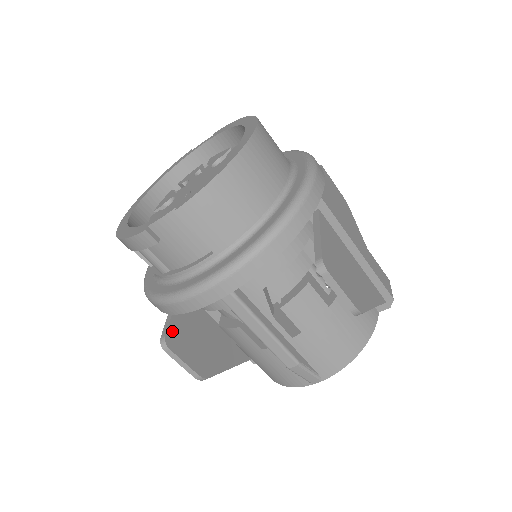
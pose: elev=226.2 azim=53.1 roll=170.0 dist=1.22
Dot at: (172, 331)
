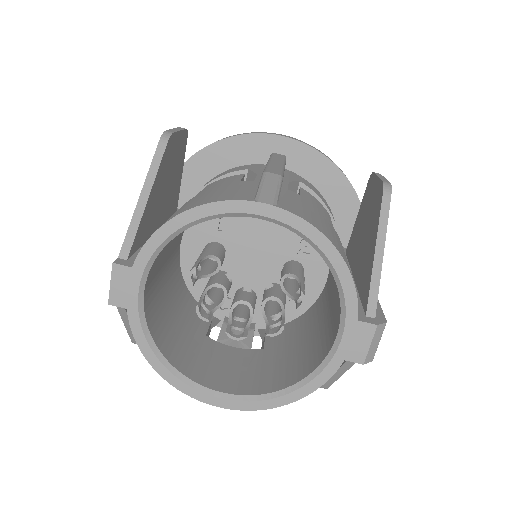
Dot at: (184, 152)
